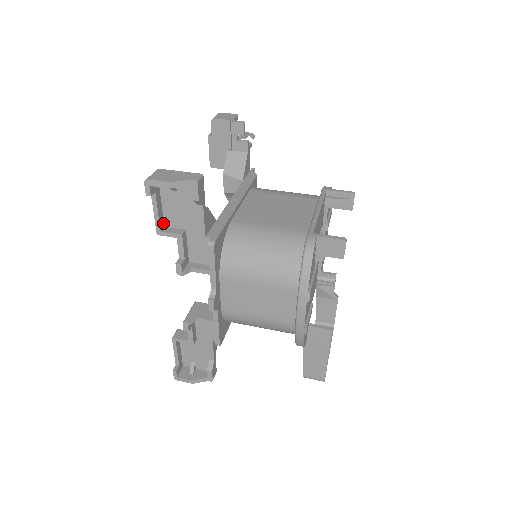
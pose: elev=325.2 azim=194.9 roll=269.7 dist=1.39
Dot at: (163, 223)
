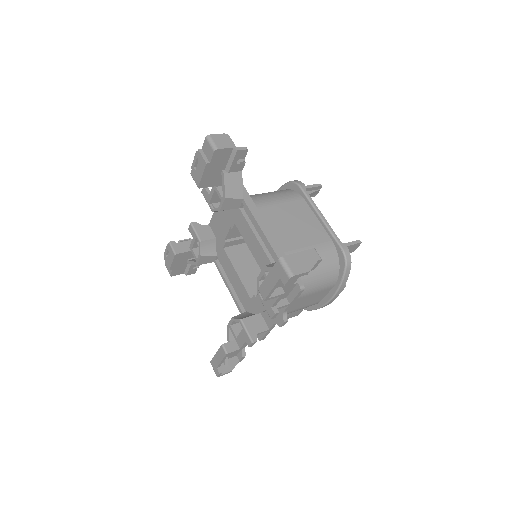
Dot at: occluded
